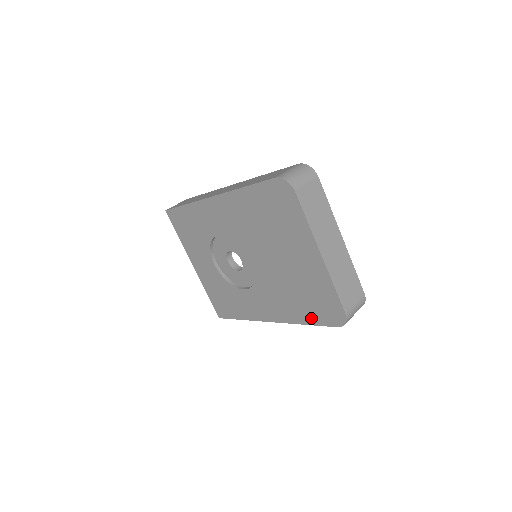
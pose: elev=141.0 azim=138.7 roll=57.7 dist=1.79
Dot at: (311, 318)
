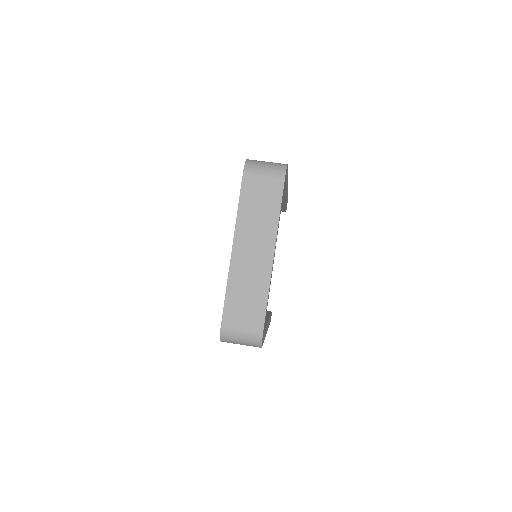
Dot at: occluded
